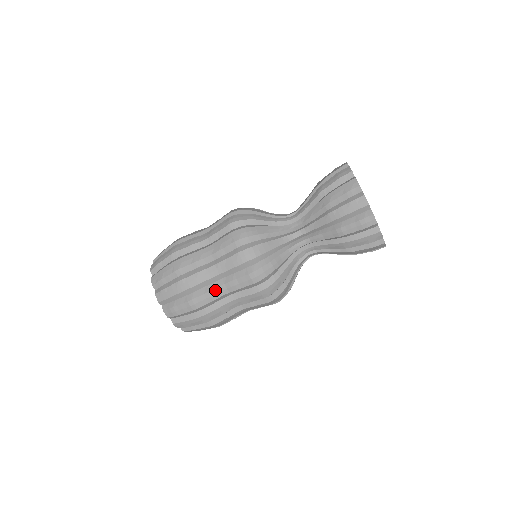
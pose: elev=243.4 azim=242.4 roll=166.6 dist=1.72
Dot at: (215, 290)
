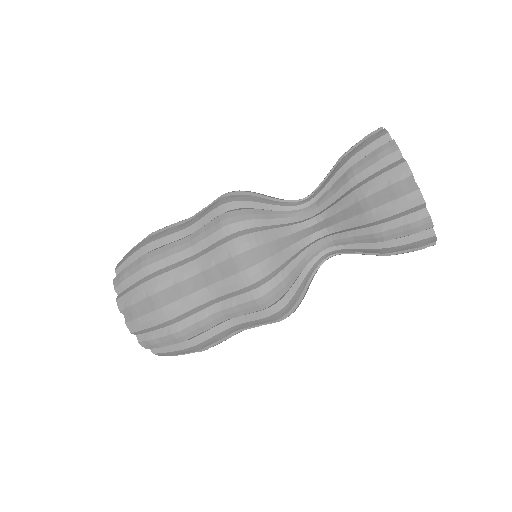
Dot at: (208, 318)
